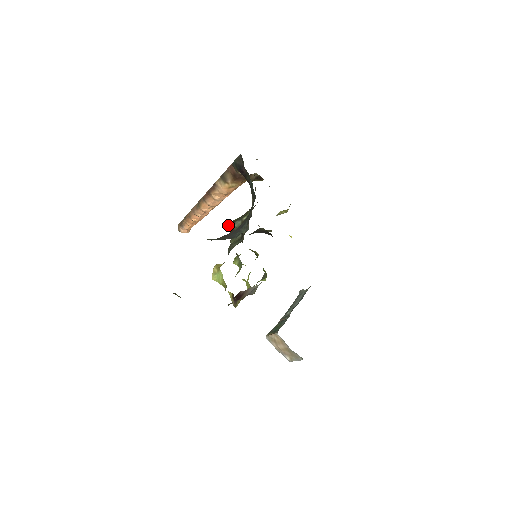
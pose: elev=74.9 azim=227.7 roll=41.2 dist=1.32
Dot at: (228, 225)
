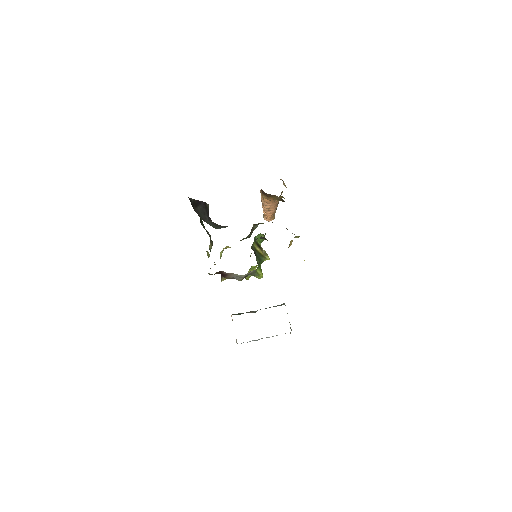
Dot at: (253, 224)
